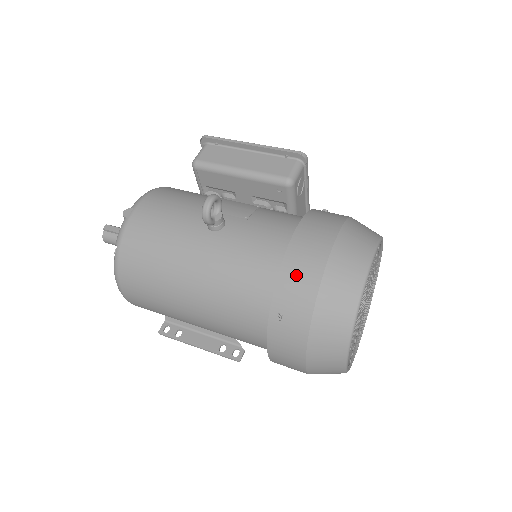
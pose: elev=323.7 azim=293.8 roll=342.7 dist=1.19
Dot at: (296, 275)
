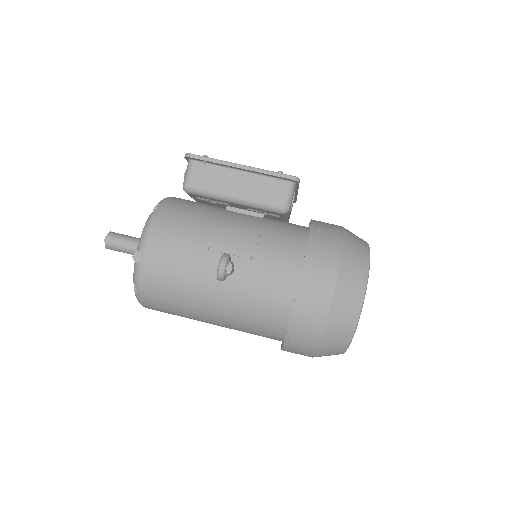
Dot at: (305, 320)
